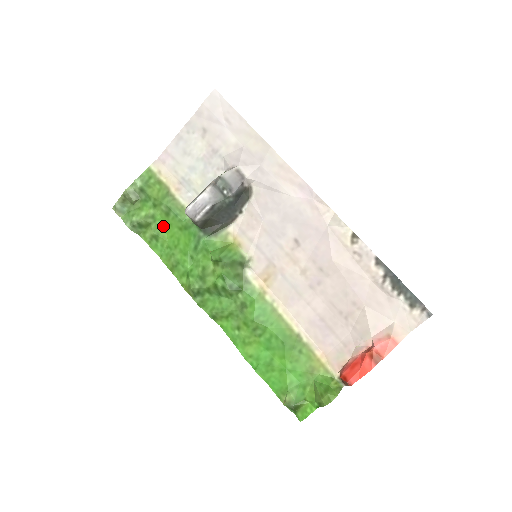
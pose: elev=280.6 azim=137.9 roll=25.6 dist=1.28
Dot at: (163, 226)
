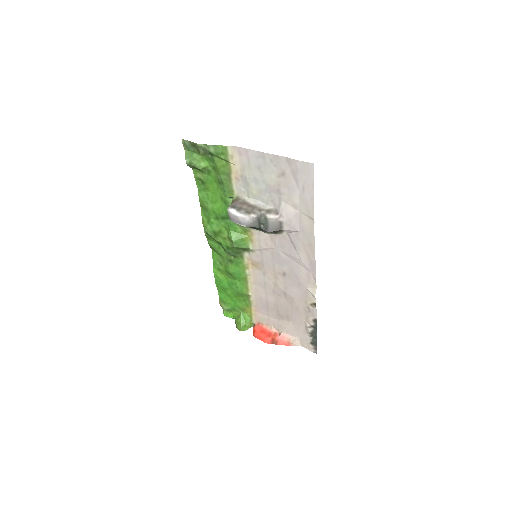
Dot at: (212, 182)
